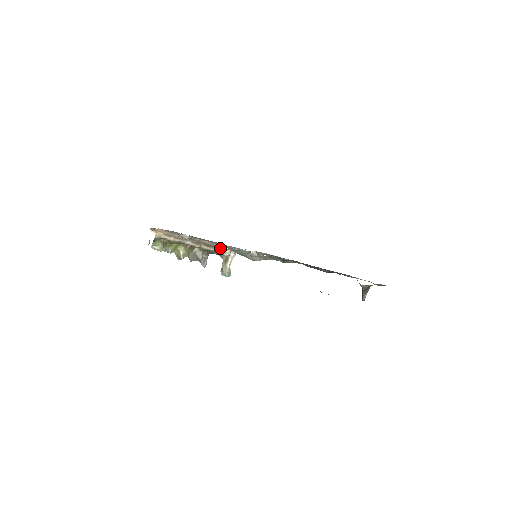
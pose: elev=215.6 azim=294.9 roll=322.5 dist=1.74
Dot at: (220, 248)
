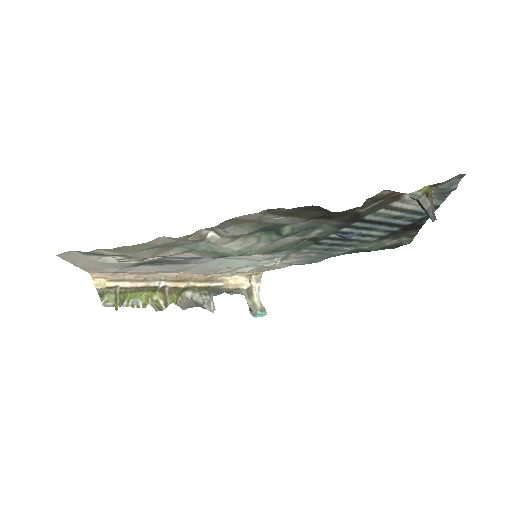
Dot at: (228, 280)
